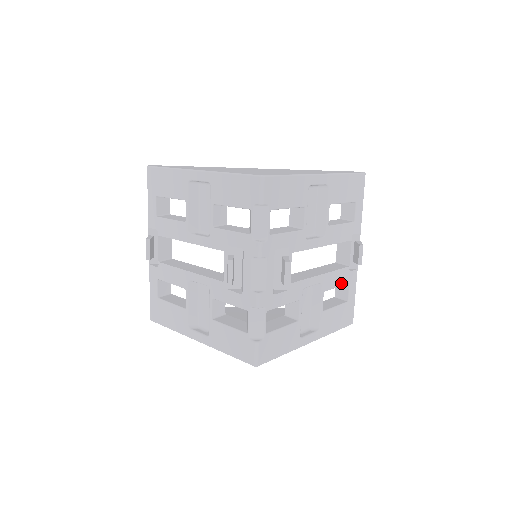
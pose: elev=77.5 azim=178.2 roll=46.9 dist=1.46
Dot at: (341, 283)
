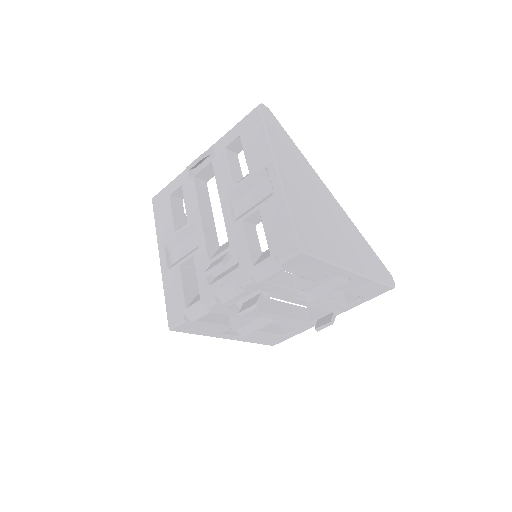
Dot at: (291, 326)
